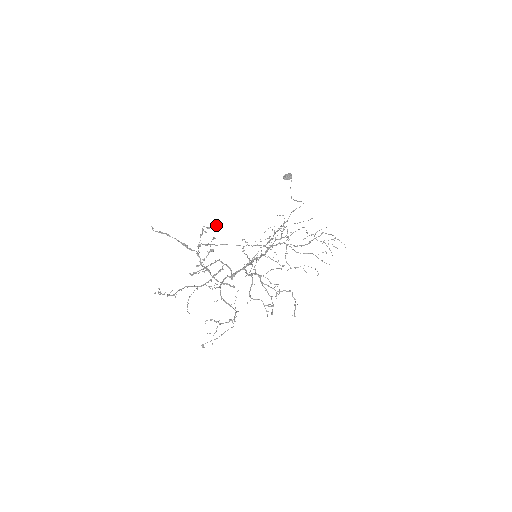
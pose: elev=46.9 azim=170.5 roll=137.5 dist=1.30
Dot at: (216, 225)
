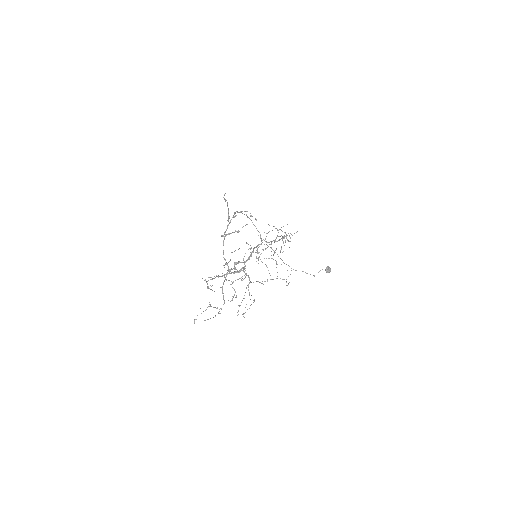
Dot at: occluded
